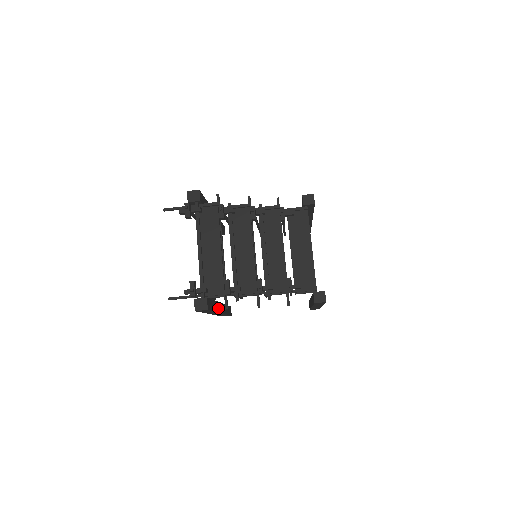
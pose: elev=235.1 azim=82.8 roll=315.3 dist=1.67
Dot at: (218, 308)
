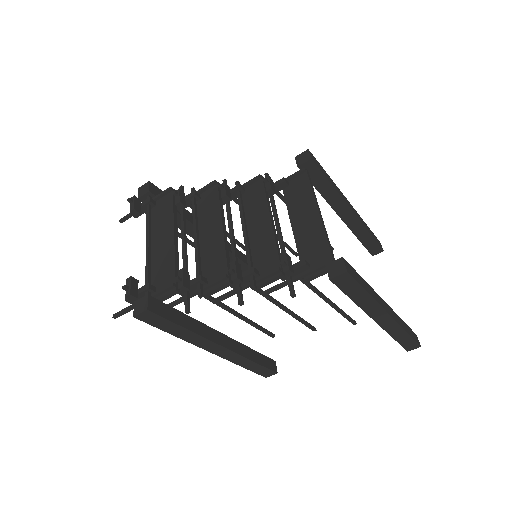
Dot at: (207, 334)
